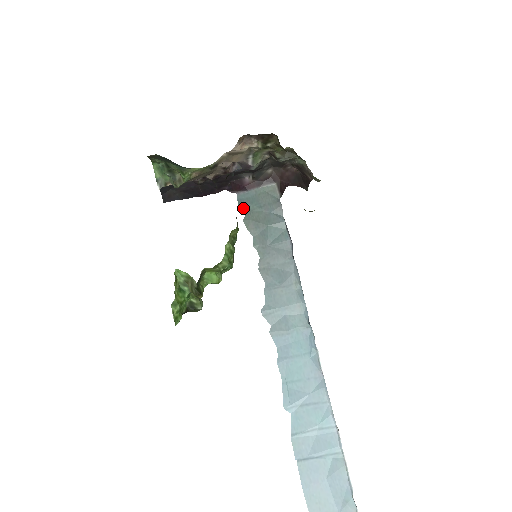
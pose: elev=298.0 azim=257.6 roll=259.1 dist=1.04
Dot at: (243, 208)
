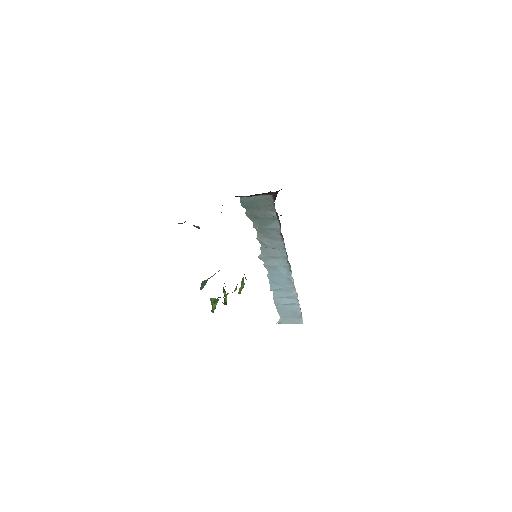
Dot at: (245, 206)
